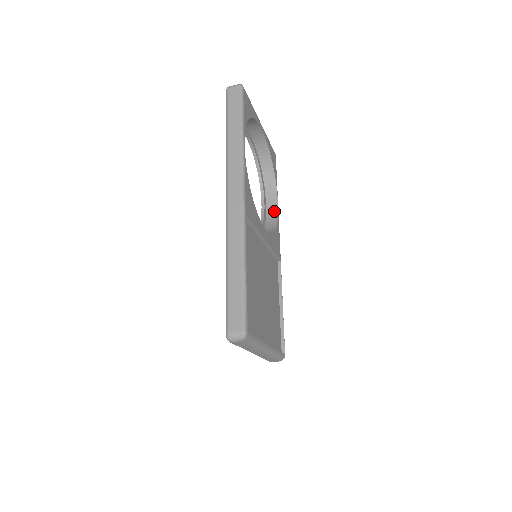
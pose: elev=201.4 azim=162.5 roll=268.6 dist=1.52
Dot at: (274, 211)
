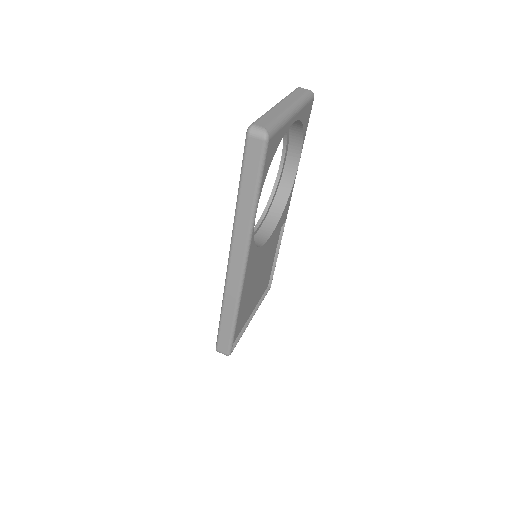
Dot at: (293, 170)
